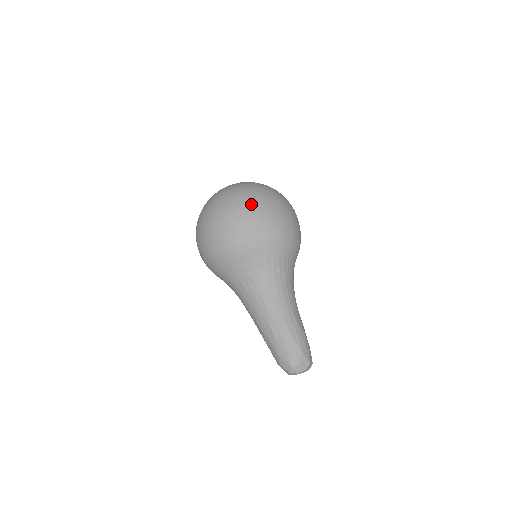
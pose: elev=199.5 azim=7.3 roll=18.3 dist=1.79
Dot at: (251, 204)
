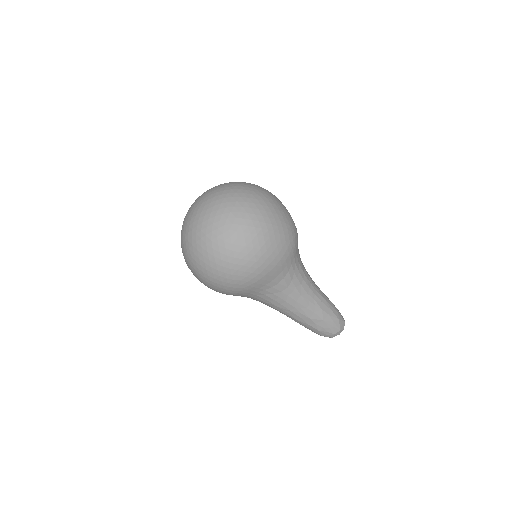
Dot at: (255, 229)
